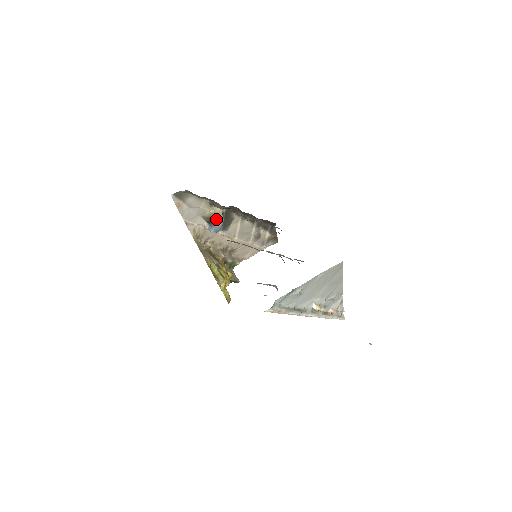
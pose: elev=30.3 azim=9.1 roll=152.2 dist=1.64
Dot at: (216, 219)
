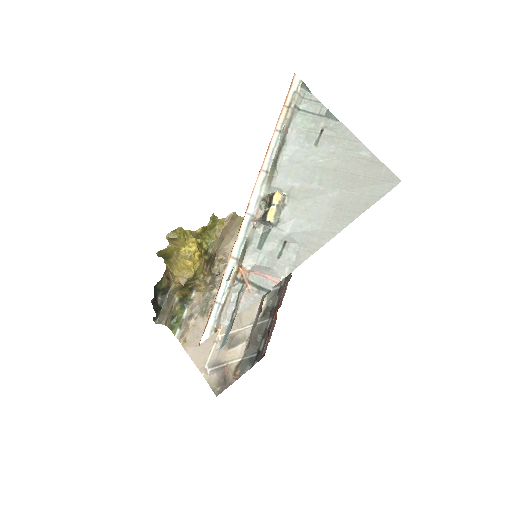
Dot at: occluded
